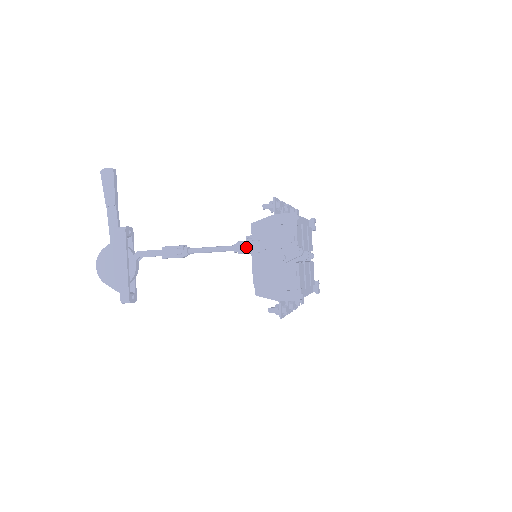
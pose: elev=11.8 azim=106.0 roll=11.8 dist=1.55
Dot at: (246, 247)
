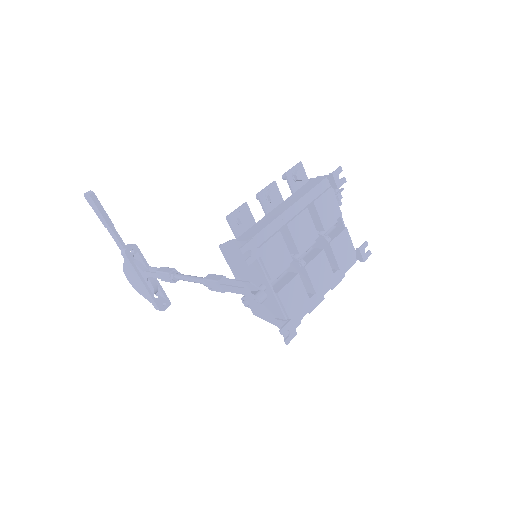
Dot at: (212, 286)
